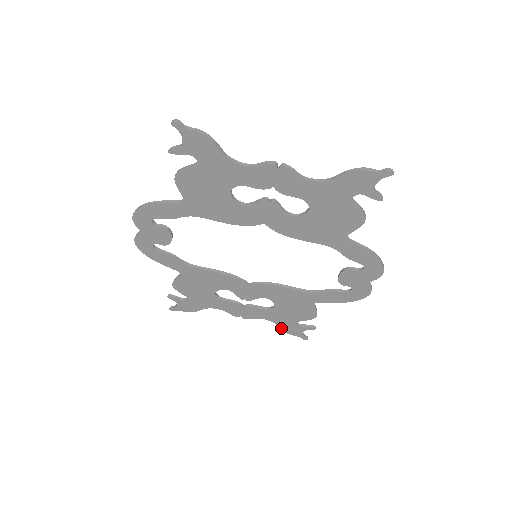
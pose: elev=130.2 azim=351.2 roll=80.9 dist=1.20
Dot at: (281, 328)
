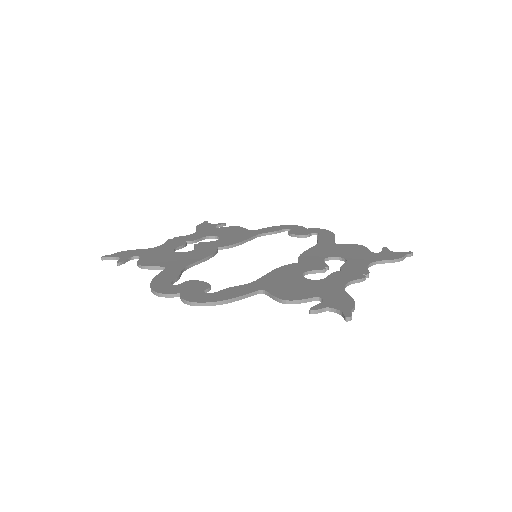
Dot at: occluded
